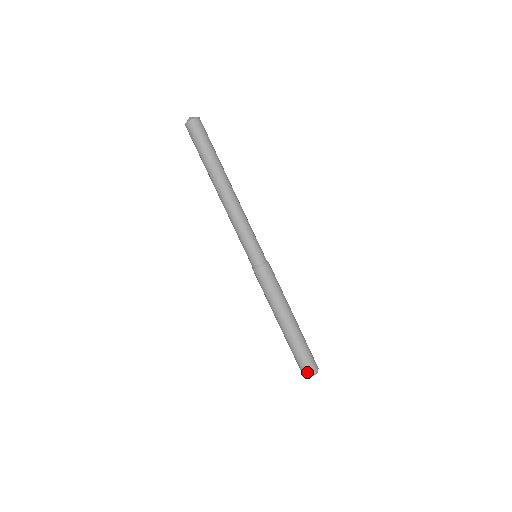
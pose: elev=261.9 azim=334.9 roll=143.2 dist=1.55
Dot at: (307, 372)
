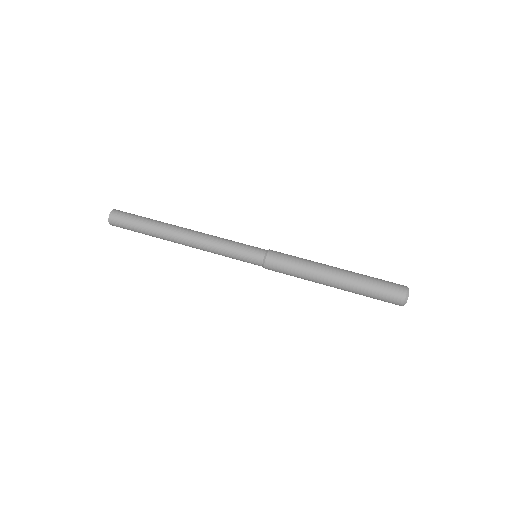
Dot at: (398, 302)
